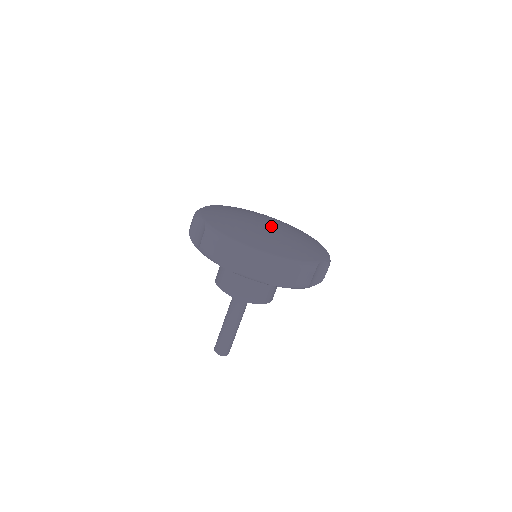
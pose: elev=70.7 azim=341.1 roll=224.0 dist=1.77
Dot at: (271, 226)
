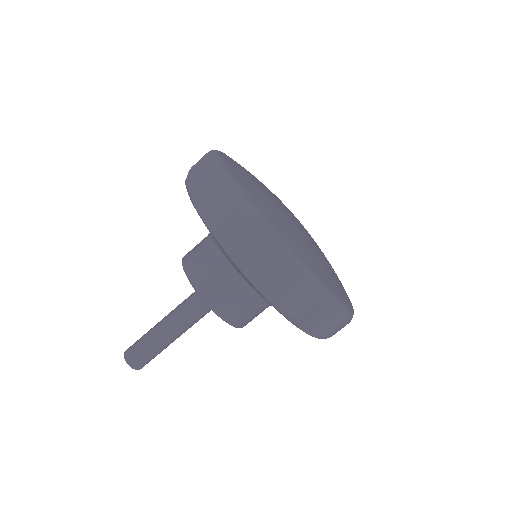
Dot at: occluded
